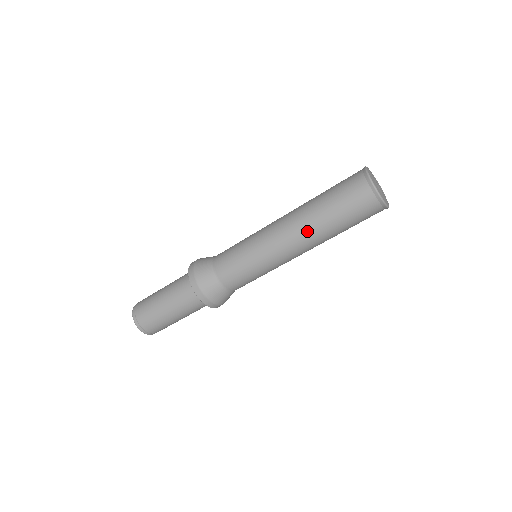
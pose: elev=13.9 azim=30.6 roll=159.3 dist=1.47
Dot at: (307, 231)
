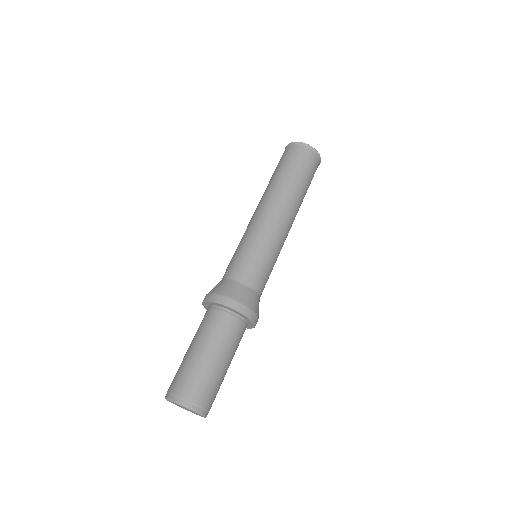
Dot at: (293, 202)
